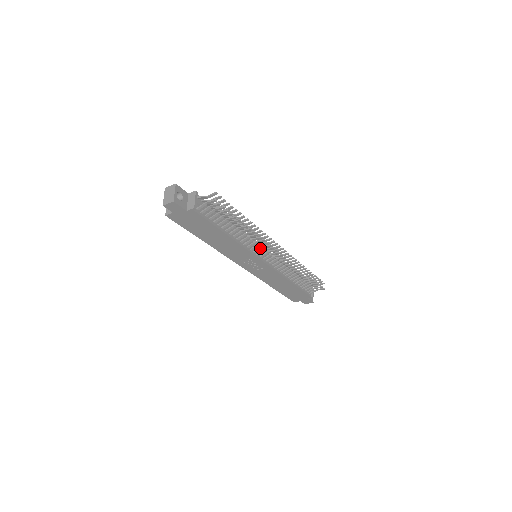
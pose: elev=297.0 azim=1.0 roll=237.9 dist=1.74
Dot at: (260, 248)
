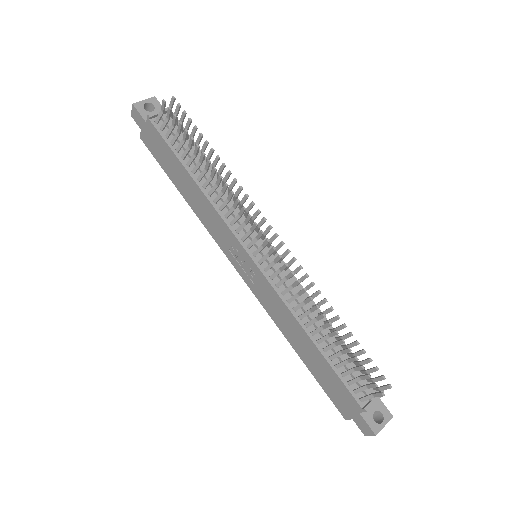
Dot at: (243, 224)
